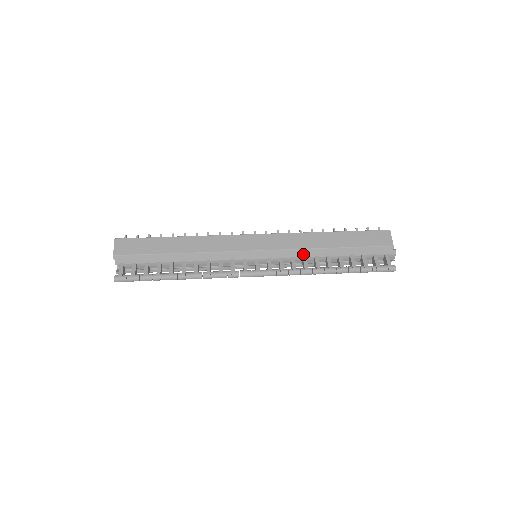
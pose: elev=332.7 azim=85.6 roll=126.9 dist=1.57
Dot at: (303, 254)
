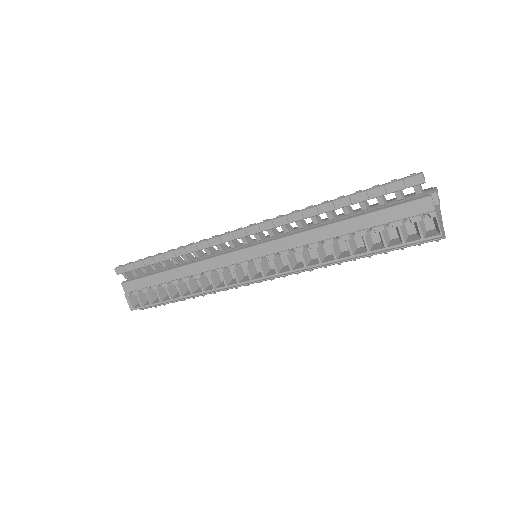
Dot at: occluded
